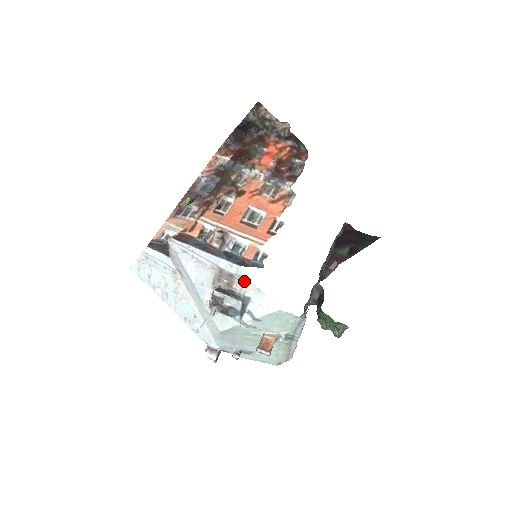
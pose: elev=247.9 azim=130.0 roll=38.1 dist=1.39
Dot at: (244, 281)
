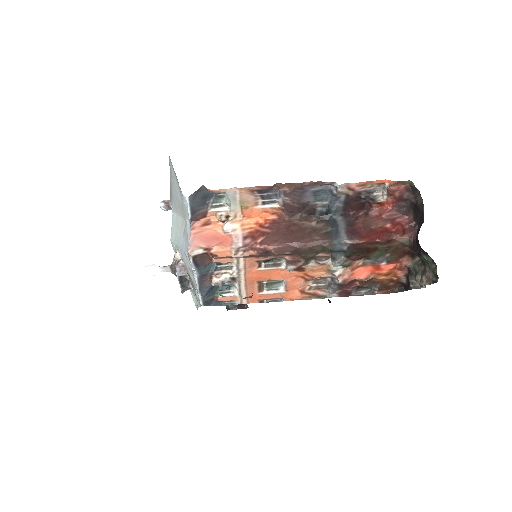
Dot at: (197, 300)
